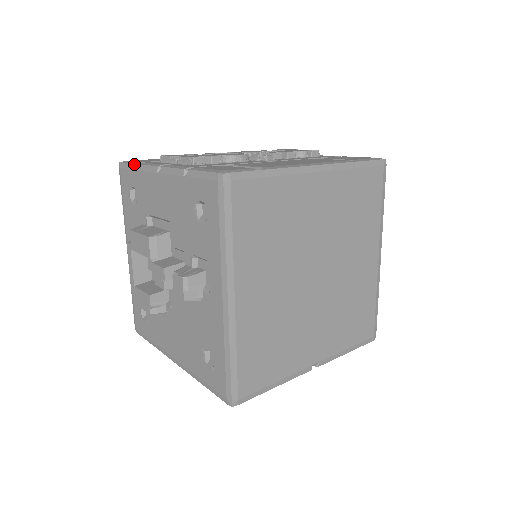
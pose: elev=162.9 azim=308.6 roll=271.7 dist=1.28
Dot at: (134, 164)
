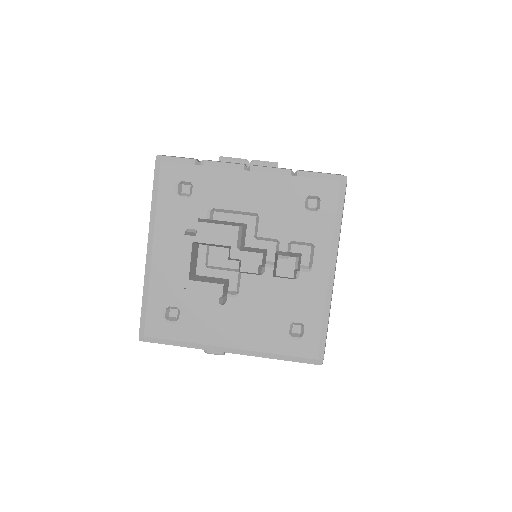
Dot at: (195, 159)
